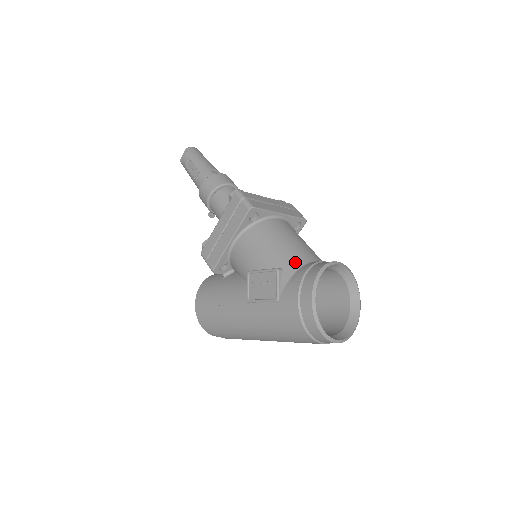
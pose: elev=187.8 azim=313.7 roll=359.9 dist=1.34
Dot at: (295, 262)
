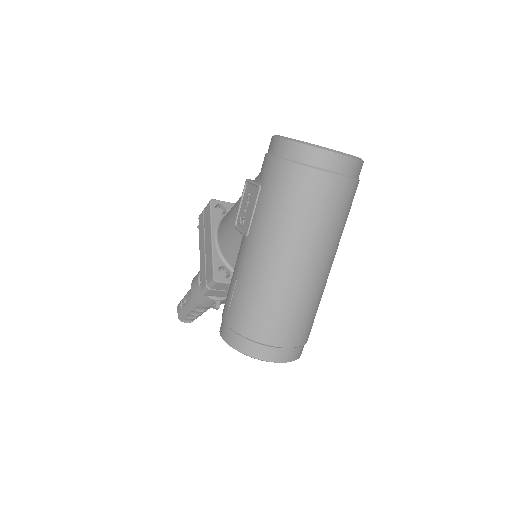
Dot at: occluded
